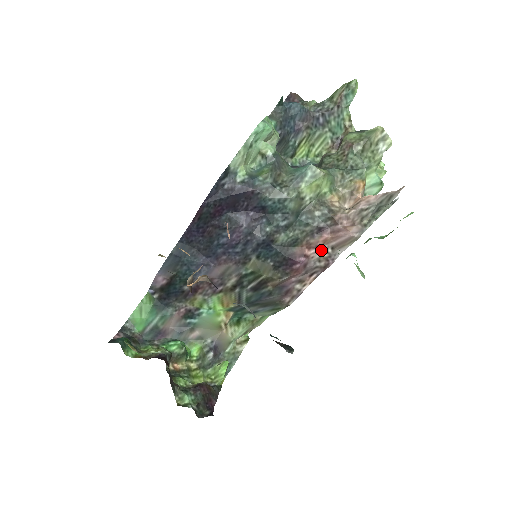
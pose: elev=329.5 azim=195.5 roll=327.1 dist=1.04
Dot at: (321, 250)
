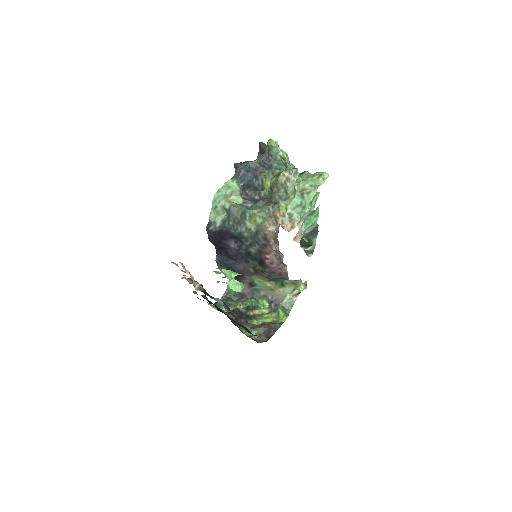
Dot at: (273, 255)
